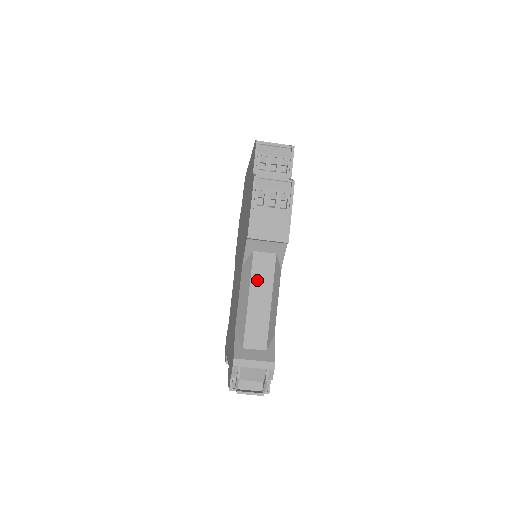
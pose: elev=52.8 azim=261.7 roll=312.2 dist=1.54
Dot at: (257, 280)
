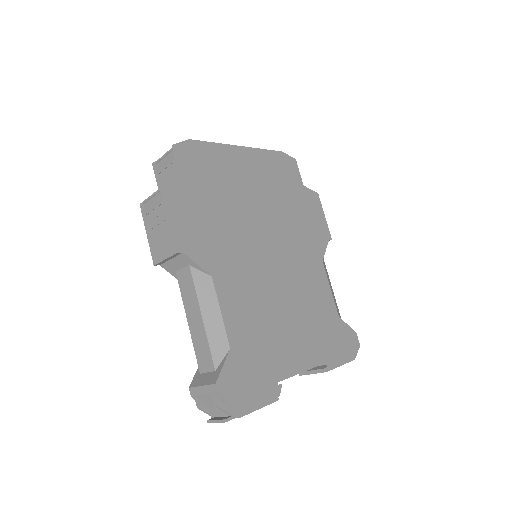
Dot at: (187, 300)
